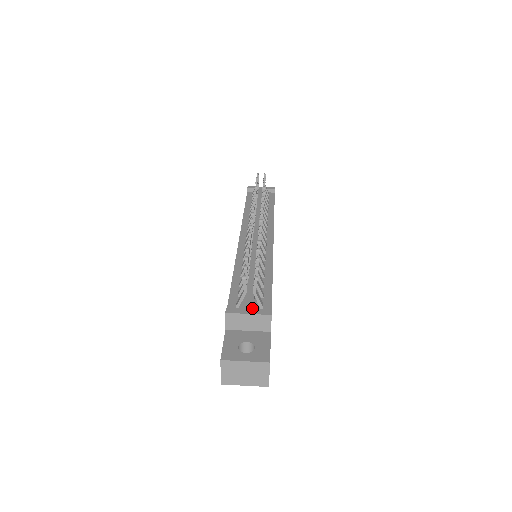
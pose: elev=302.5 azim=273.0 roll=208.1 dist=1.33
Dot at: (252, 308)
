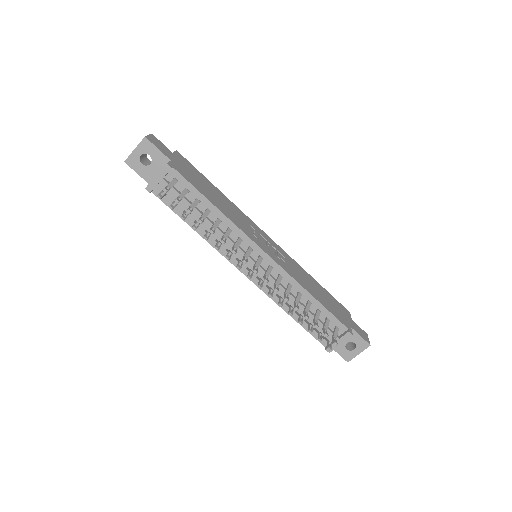
Dot at: (338, 339)
